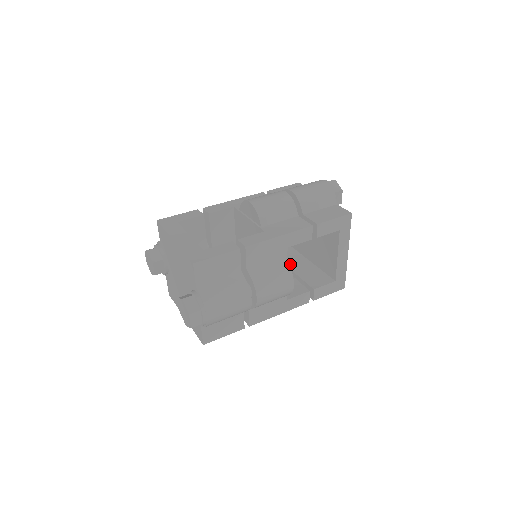
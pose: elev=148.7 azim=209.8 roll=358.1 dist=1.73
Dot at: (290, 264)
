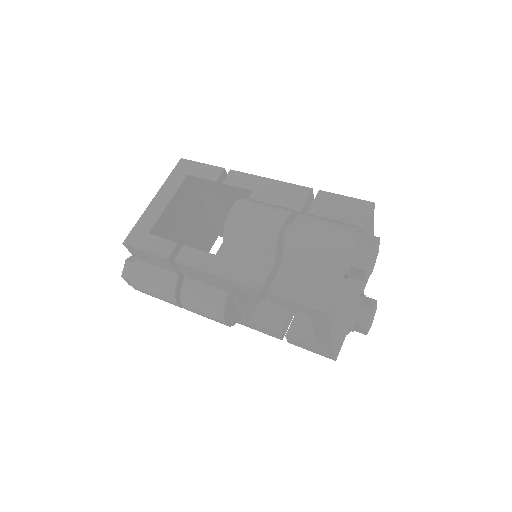
Dot at: occluded
